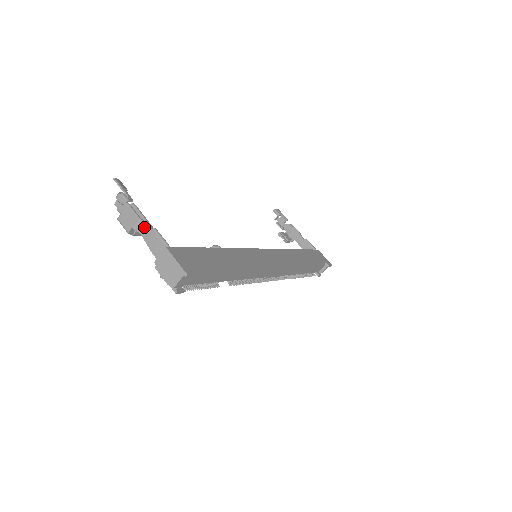
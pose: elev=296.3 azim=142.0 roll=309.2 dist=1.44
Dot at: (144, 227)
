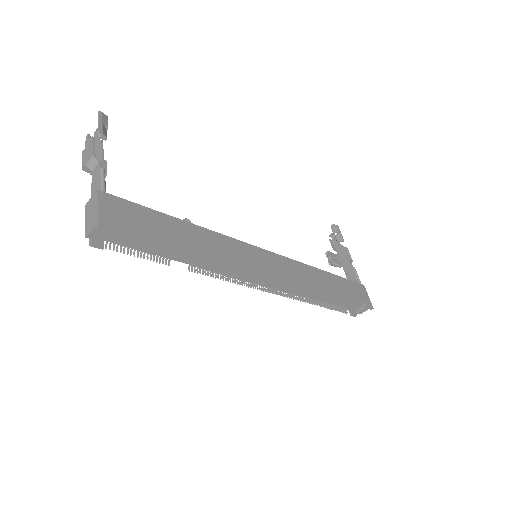
Dot at: (96, 166)
